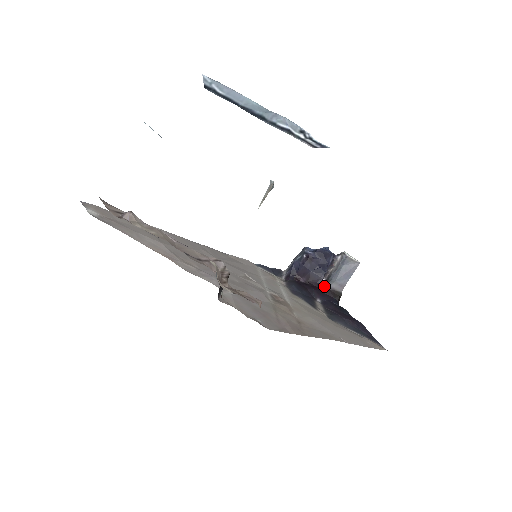
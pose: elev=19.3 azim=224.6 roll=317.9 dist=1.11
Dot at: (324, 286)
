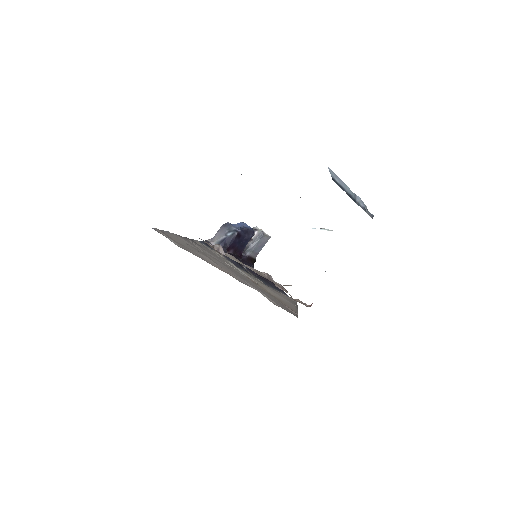
Dot at: (244, 255)
